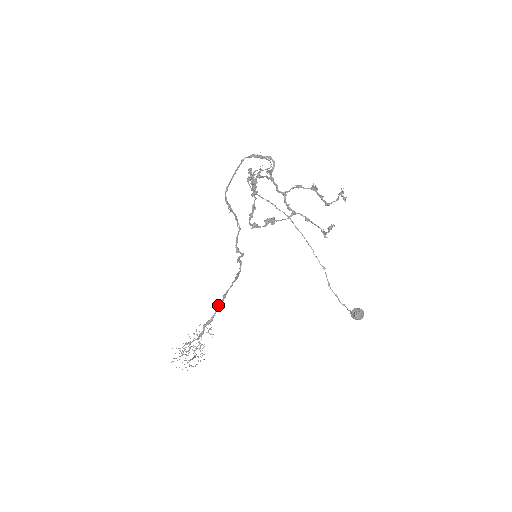
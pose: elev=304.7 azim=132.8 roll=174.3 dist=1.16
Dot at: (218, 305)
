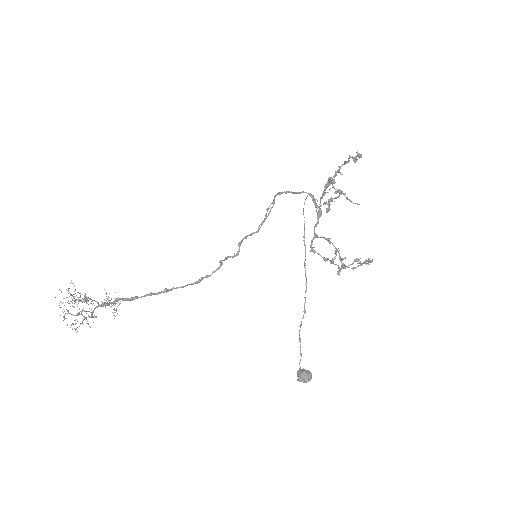
Dot at: occluded
